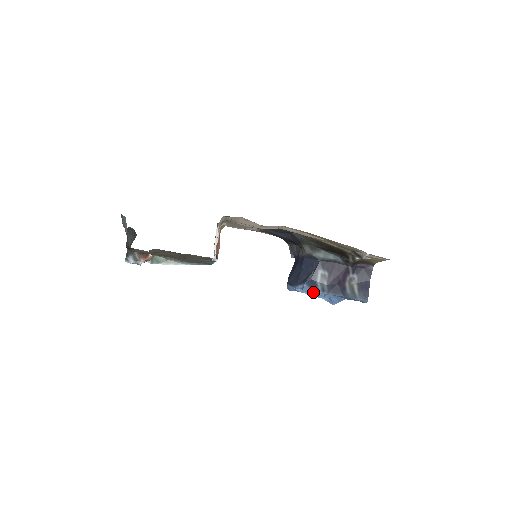
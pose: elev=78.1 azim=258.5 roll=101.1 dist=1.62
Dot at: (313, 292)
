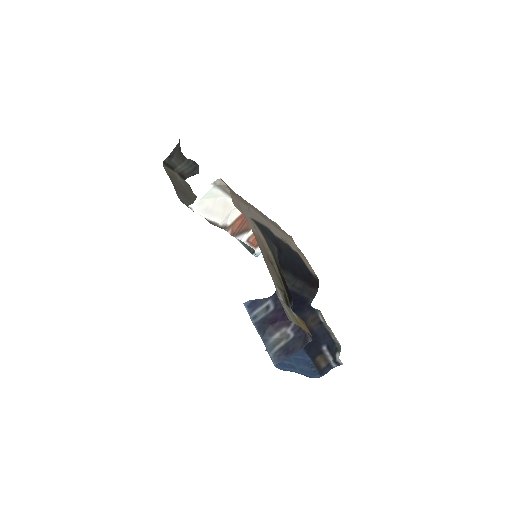
Dot at: occluded
